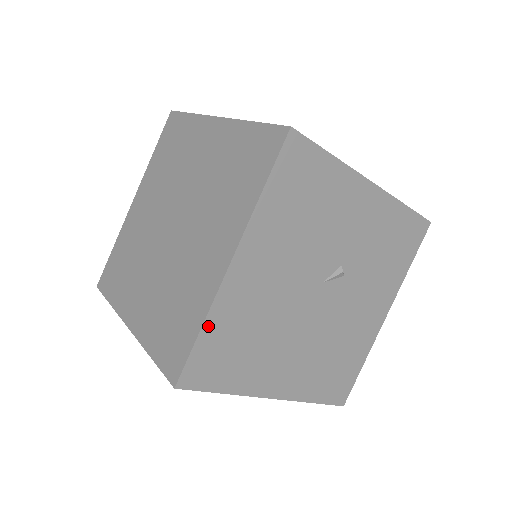
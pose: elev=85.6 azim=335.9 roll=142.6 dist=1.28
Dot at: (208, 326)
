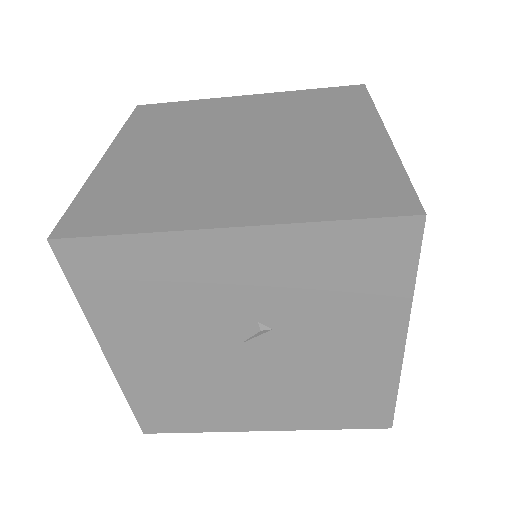
Dot at: (132, 398)
